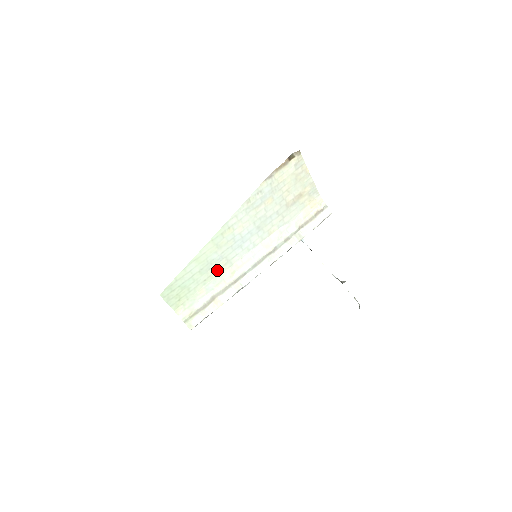
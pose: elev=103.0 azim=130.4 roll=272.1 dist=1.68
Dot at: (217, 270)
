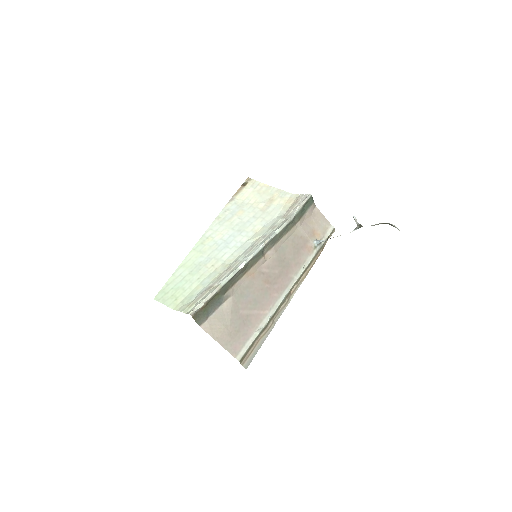
Dot at: (209, 269)
